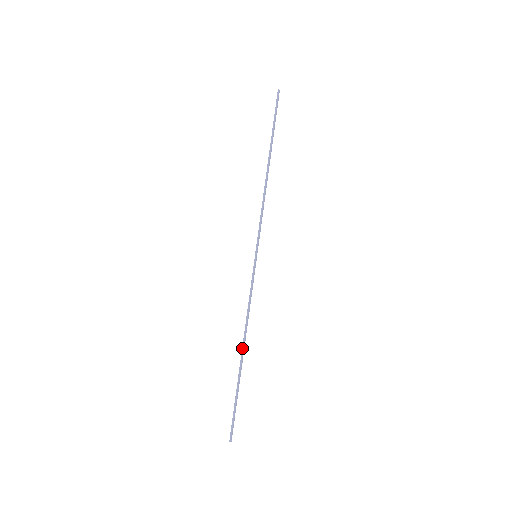
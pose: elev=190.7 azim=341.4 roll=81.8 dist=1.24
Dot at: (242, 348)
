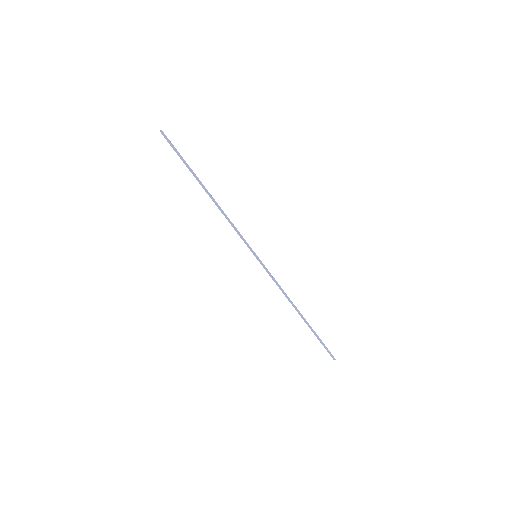
Dot at: (299, 312)
